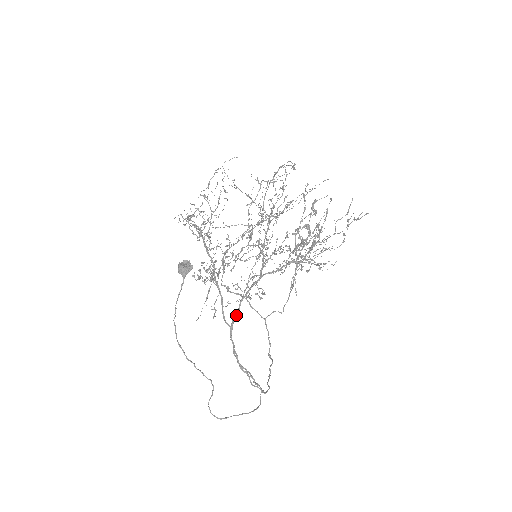
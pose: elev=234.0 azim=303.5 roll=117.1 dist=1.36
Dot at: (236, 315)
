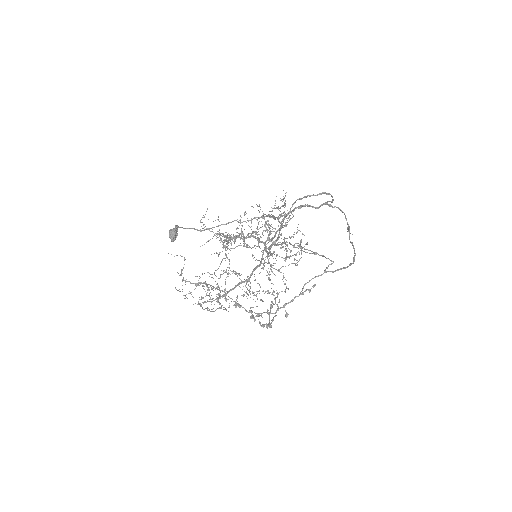
Dot at: (270, 253)
